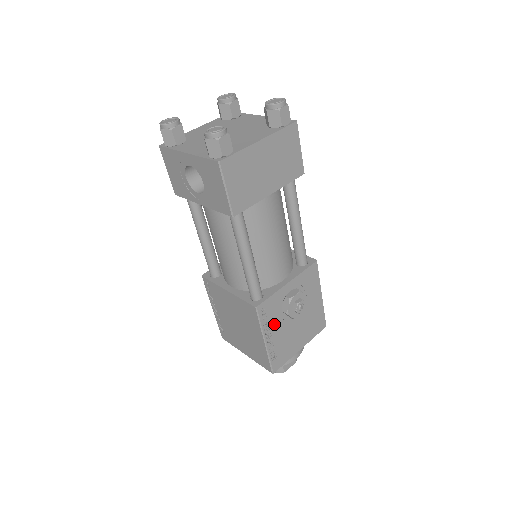
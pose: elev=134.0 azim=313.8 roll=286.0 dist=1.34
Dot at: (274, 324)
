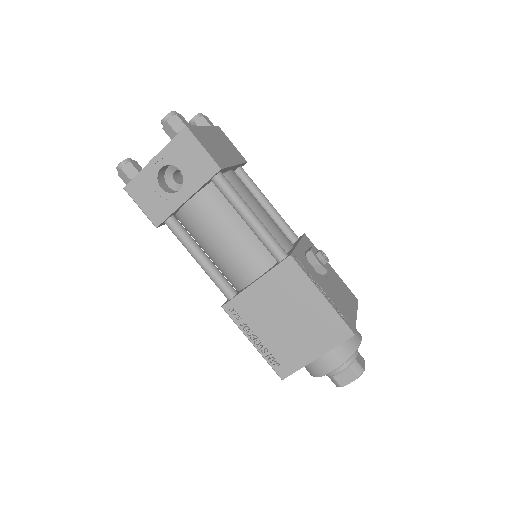
Dot at: (316, 279)
